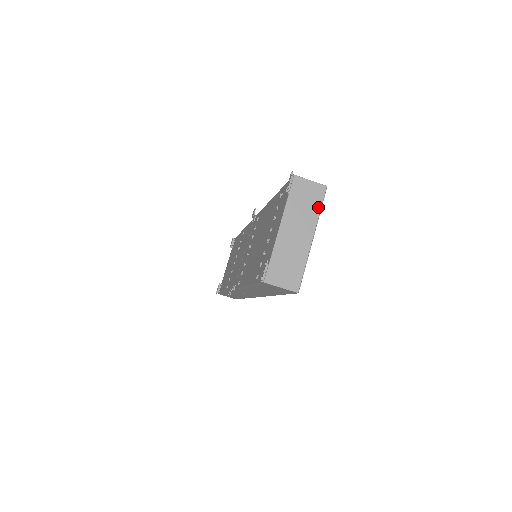
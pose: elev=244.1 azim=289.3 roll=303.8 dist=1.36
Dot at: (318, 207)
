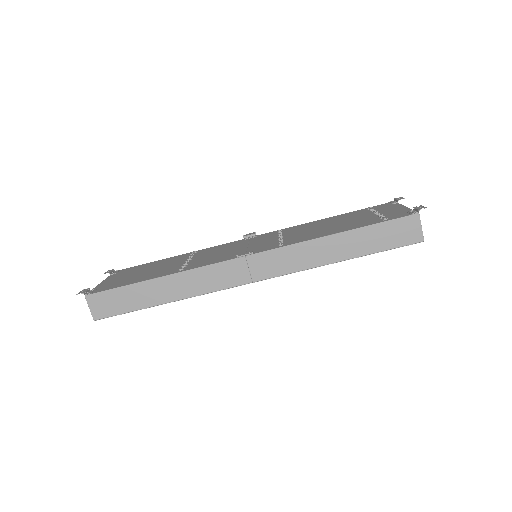
Dot at: occluded
